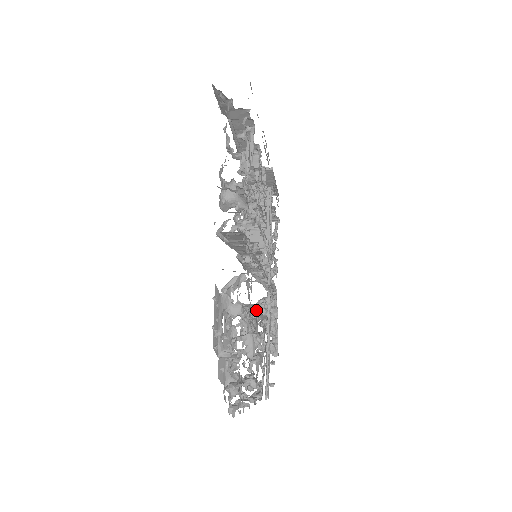
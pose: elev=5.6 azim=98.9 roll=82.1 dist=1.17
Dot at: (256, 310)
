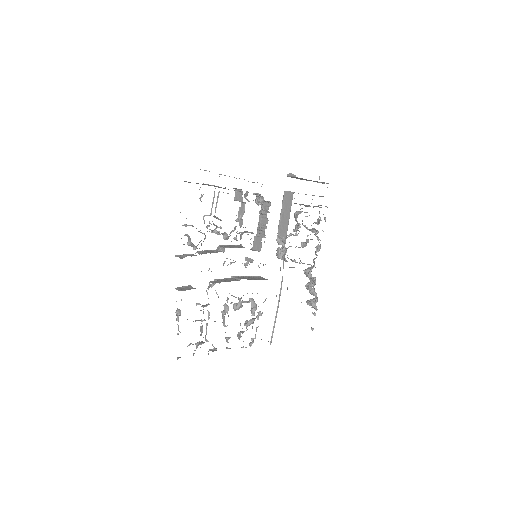
Dot at: occluded
